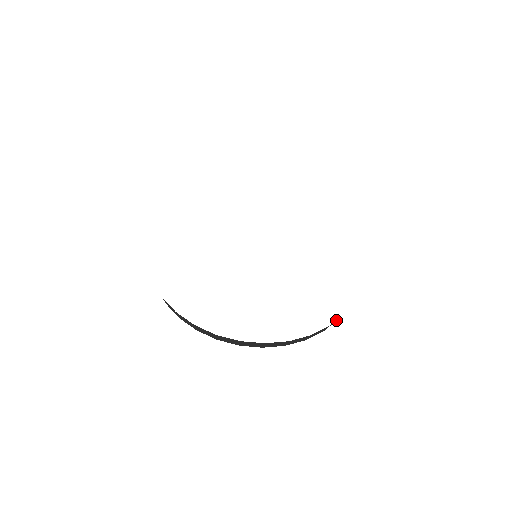
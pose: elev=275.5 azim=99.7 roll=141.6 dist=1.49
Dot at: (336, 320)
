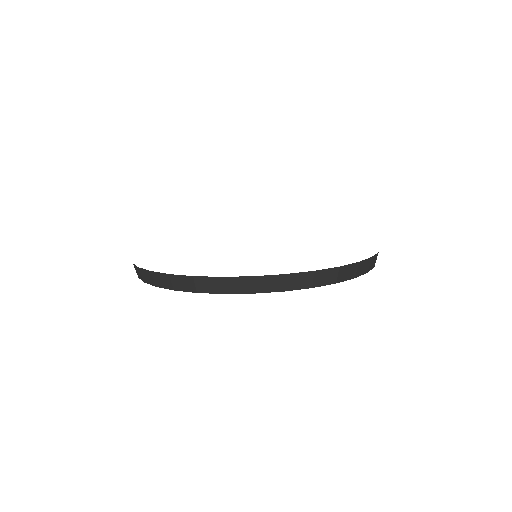
Dot at: (374, 261)
